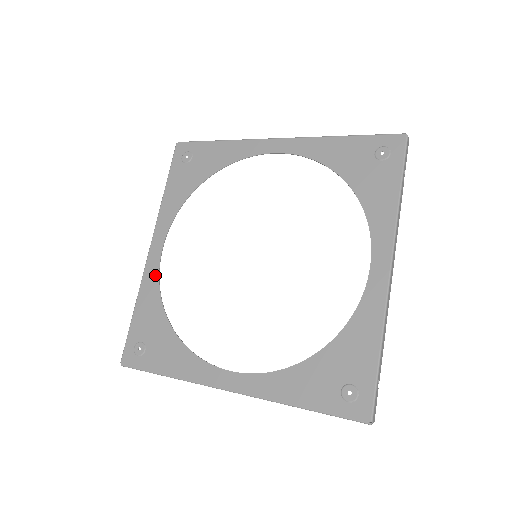
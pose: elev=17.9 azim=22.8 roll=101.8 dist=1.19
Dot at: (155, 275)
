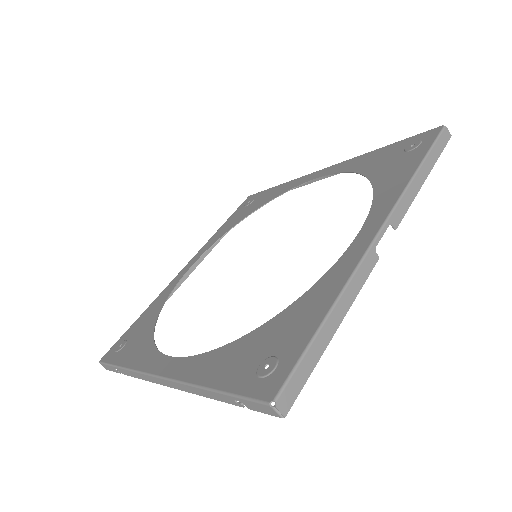
Dot at: (192, 361)
